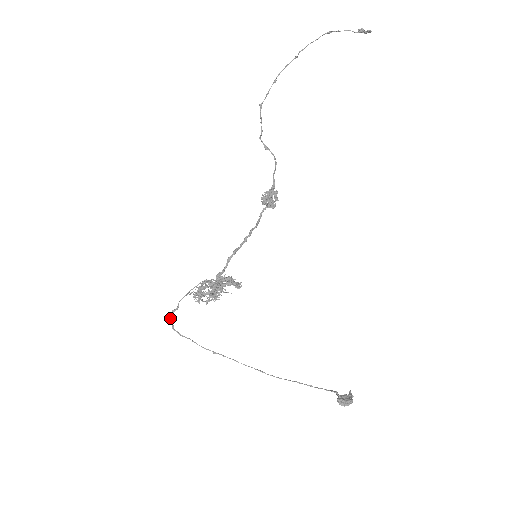
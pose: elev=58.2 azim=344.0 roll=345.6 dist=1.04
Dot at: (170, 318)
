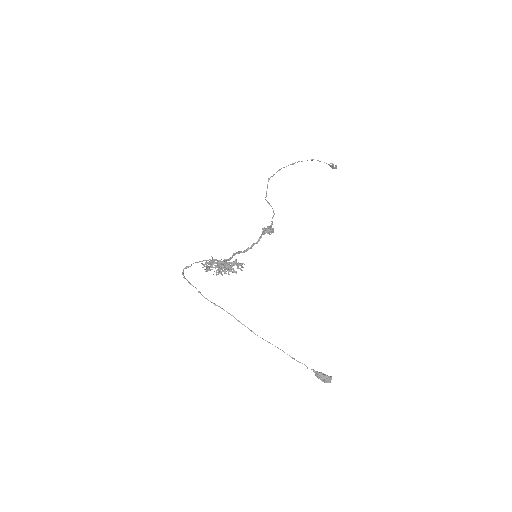
Dot at: (183, 271)
